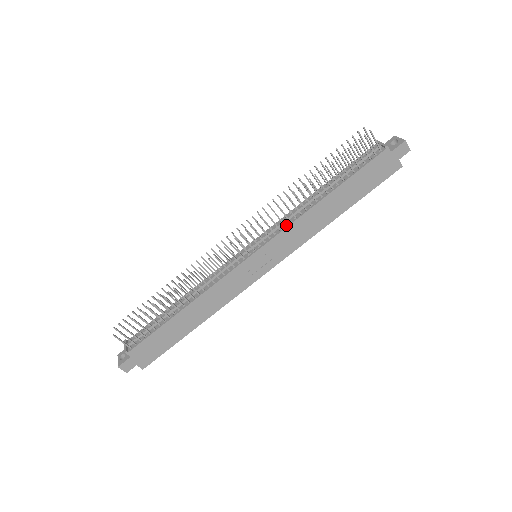
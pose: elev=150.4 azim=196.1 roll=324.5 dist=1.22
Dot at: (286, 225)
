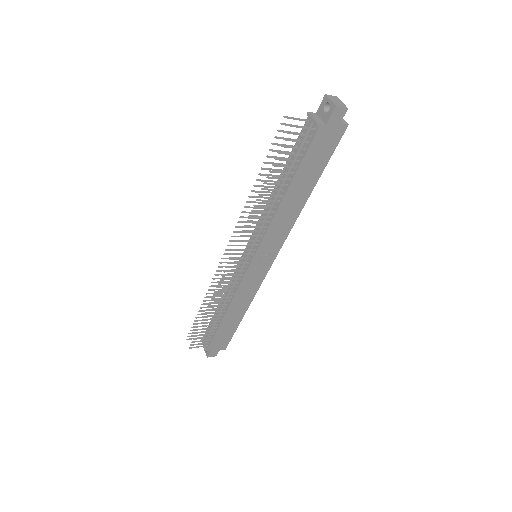
Dot at: (264, 230)
